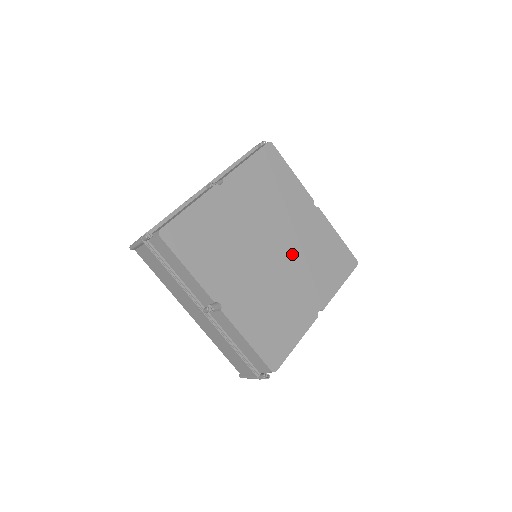
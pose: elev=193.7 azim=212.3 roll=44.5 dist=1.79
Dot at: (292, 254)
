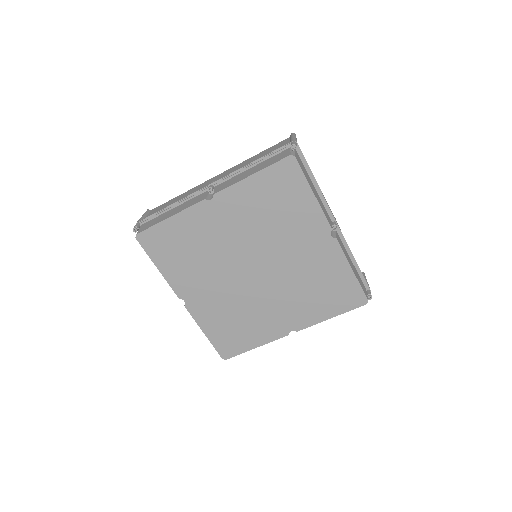
Dot at: (278, 278)
